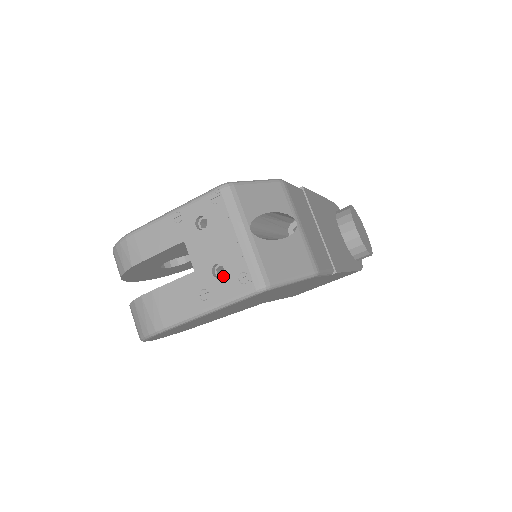
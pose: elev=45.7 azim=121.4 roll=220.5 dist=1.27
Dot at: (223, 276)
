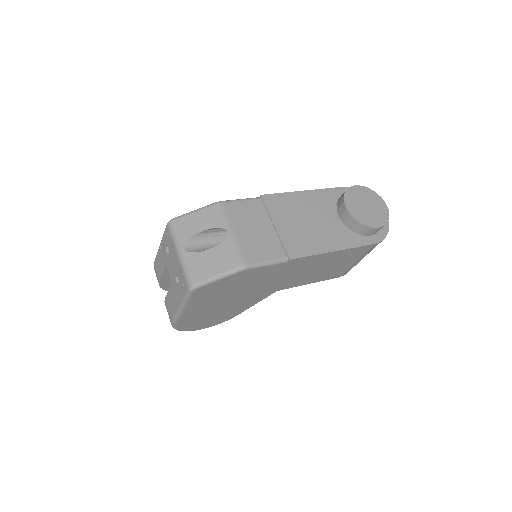
Dot at: (179, 283)
